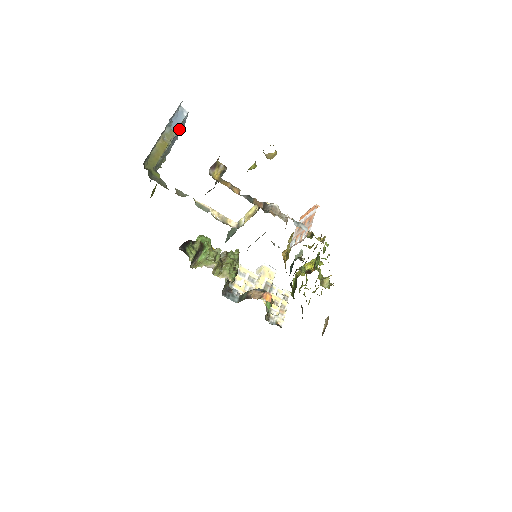
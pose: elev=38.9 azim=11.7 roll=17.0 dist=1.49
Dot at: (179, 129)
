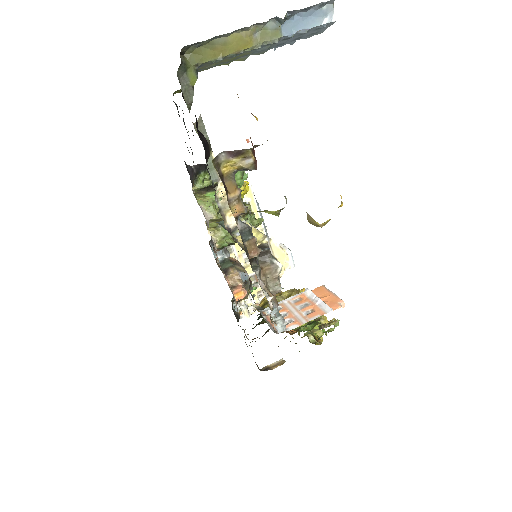
Dot at: (299, 34)
